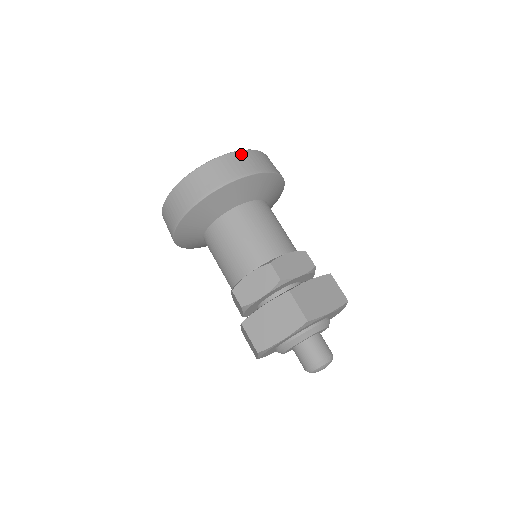
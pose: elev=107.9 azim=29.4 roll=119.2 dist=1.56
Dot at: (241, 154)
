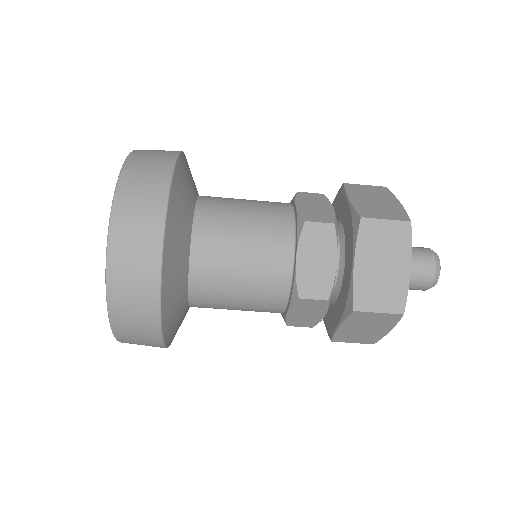
Dot at: (115, 255)
